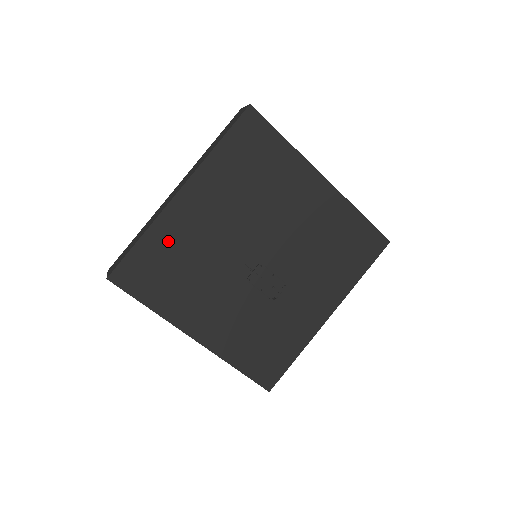
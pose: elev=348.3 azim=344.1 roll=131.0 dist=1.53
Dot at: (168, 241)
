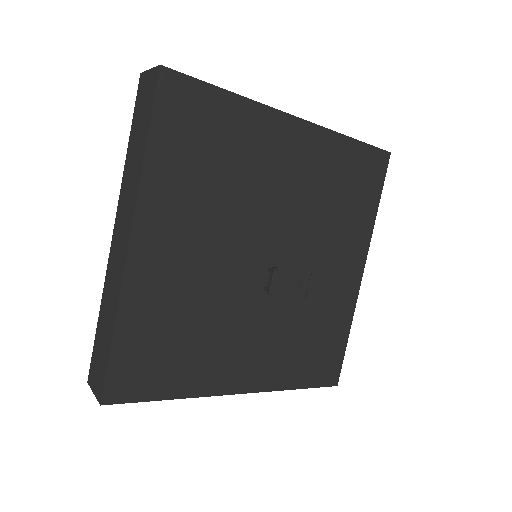
Dot at: (151, 311)
